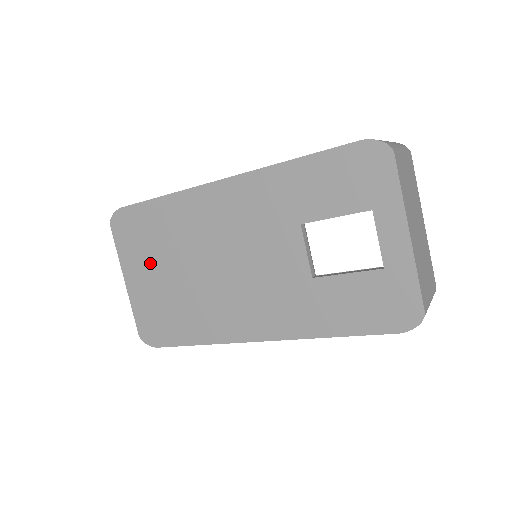
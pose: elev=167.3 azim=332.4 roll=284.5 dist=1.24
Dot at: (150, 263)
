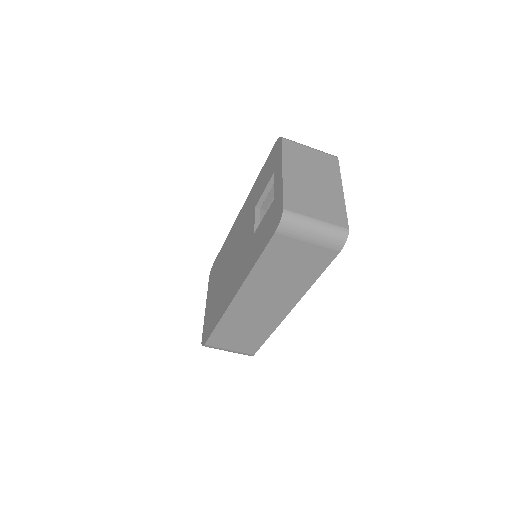
Dot at: (214, 286)
